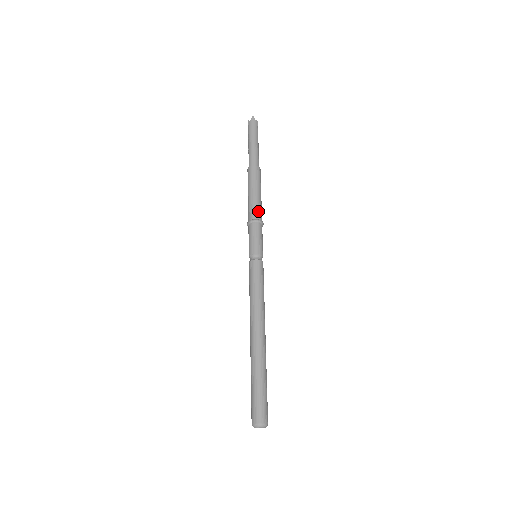
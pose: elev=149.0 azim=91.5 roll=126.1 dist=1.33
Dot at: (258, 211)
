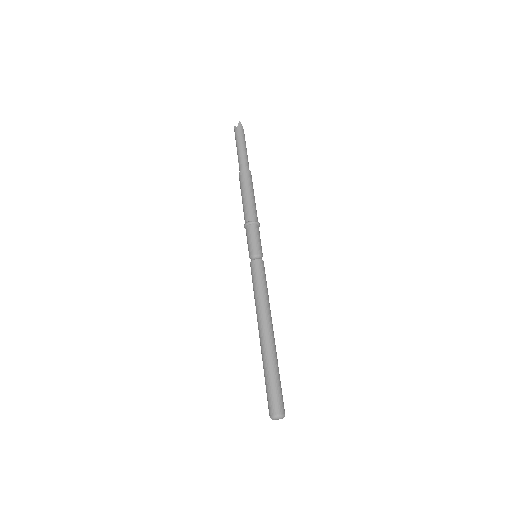
Dot at: (255, 213)
